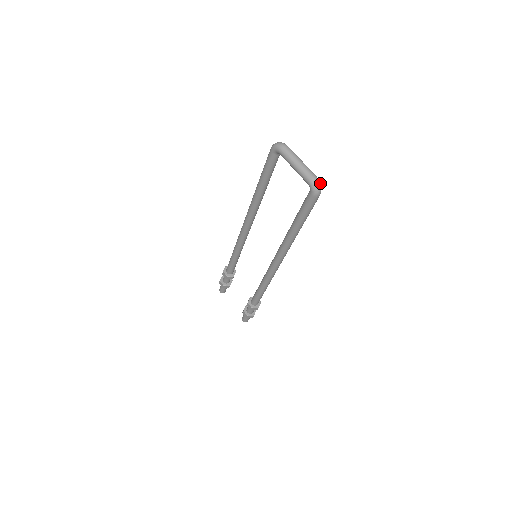
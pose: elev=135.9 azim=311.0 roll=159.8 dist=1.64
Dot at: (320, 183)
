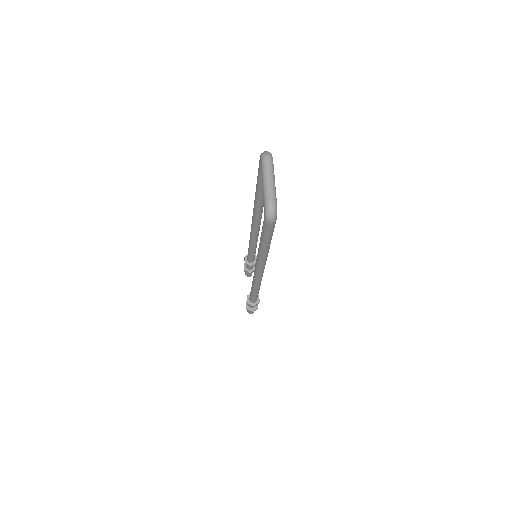
Dot at: (276, 211)
